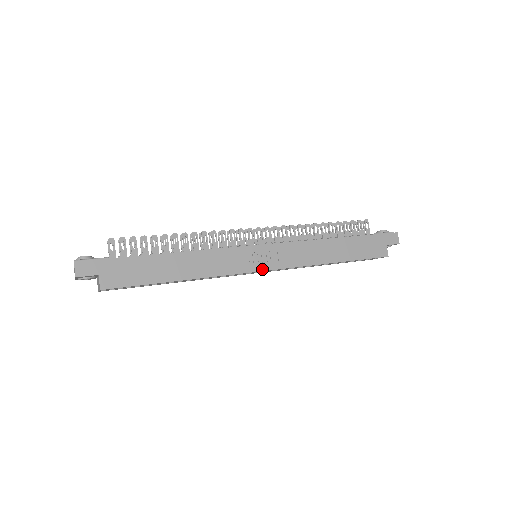
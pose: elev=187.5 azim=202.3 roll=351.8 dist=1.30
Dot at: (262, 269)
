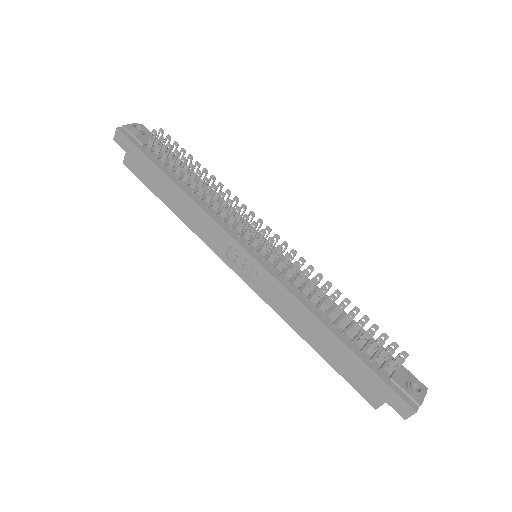
Dot at: (237, 272)
